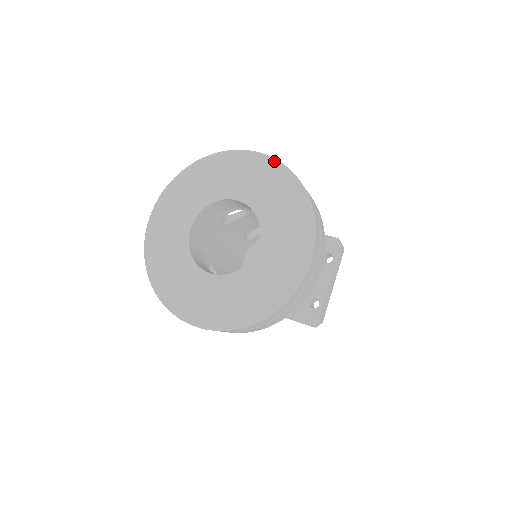
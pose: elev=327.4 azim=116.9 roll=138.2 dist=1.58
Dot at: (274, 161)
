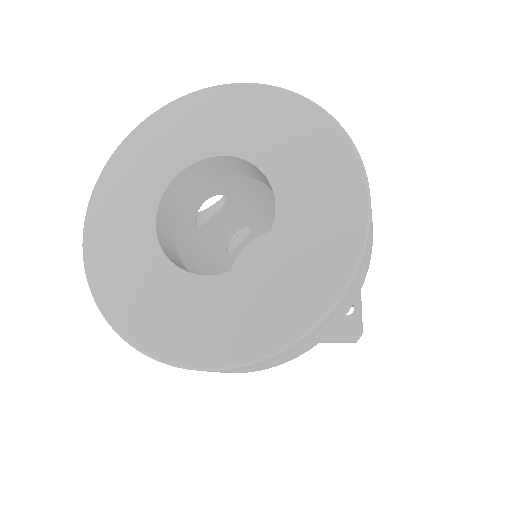
Dot at: (259, 86)
